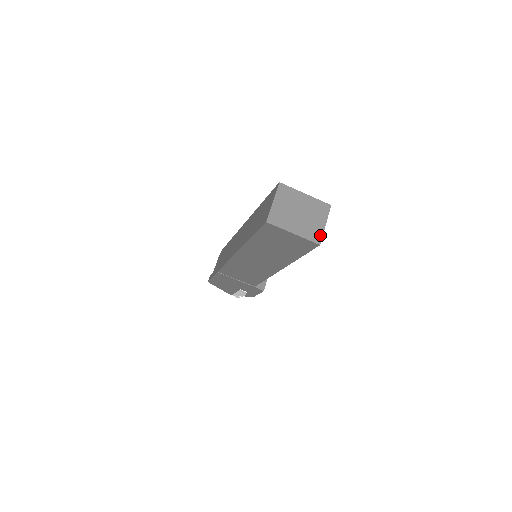
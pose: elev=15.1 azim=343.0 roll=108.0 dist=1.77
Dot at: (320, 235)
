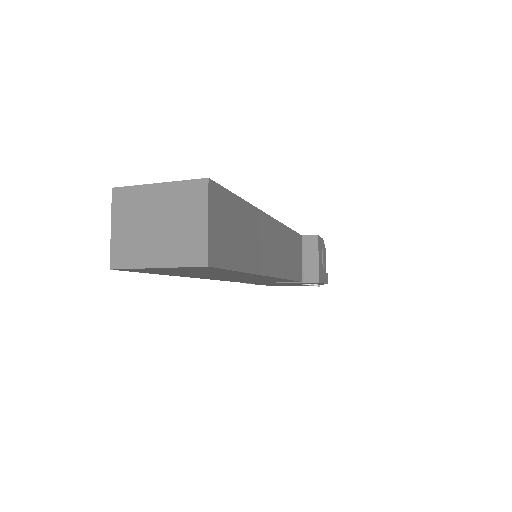
Dot at: (203, 247)
